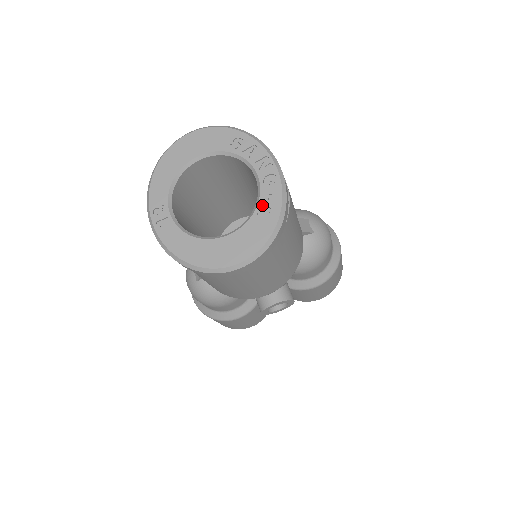
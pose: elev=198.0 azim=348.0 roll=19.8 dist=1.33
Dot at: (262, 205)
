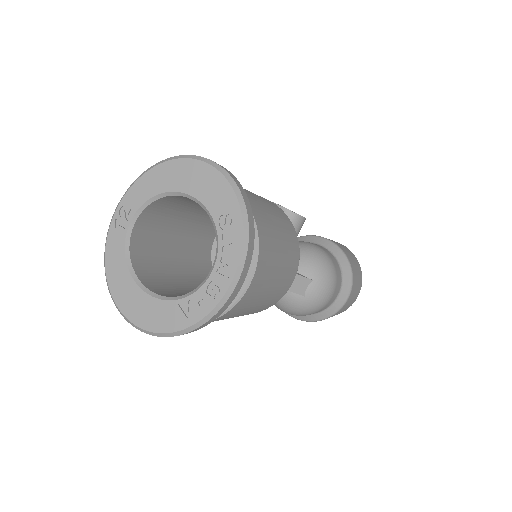
Dot at: (191, 300)
